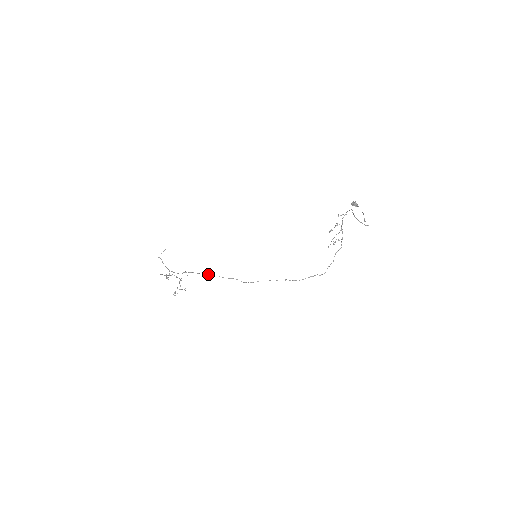
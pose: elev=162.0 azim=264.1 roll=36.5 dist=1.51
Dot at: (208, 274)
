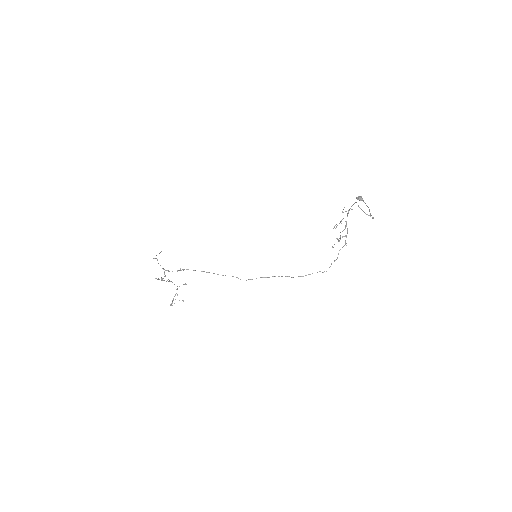
Dot at: (204, 271)
